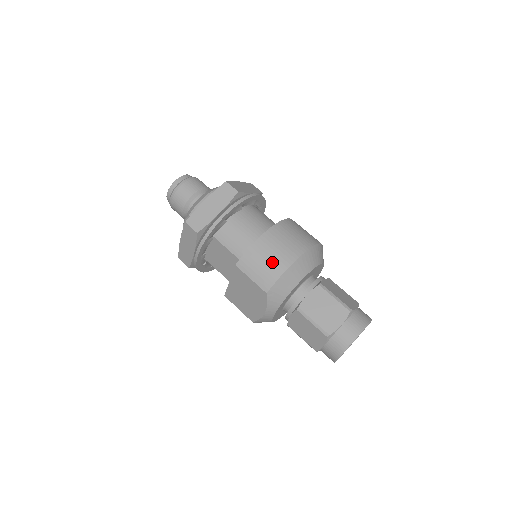
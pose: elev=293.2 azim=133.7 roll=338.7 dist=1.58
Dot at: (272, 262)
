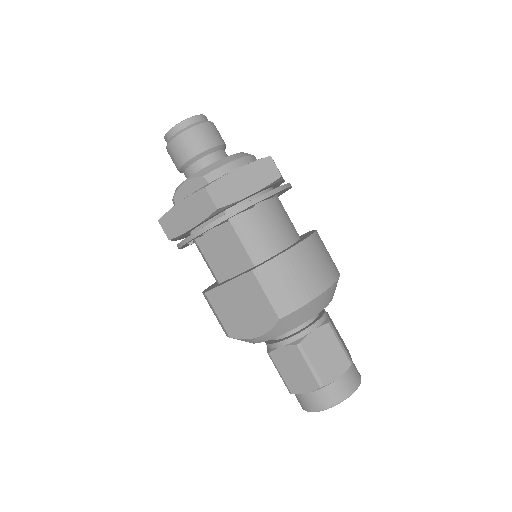
Dot at: (300, 284)
